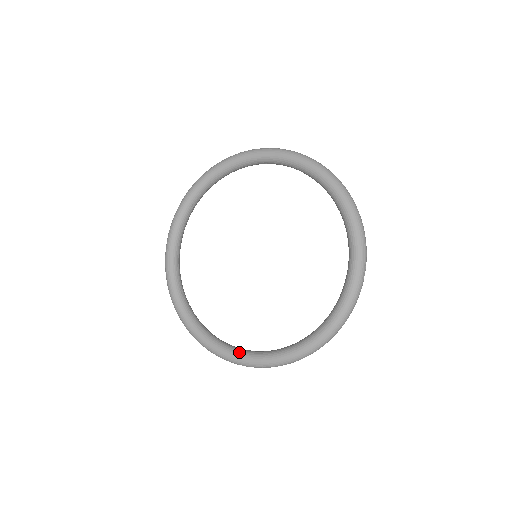
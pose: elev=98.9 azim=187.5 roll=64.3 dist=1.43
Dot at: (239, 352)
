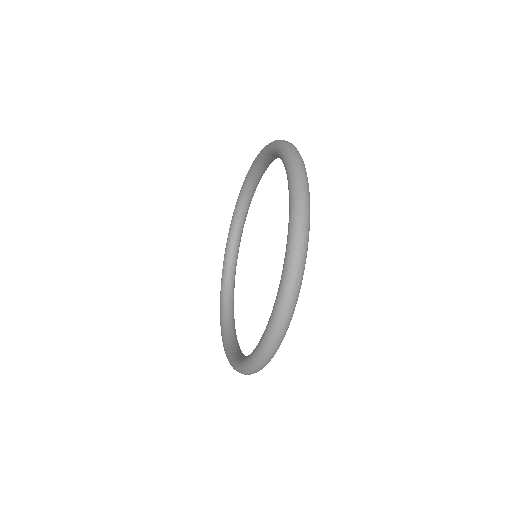
Dot at: (224, 288)
